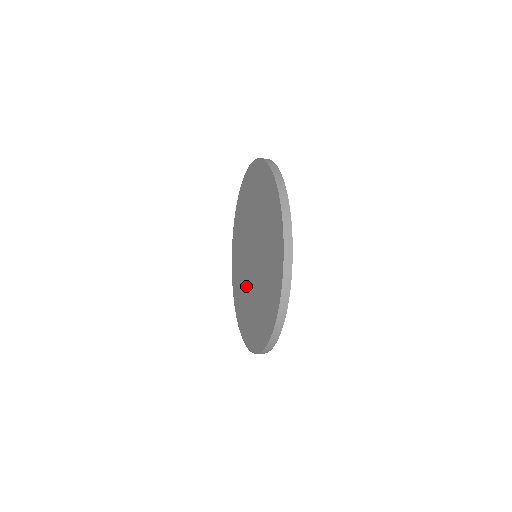
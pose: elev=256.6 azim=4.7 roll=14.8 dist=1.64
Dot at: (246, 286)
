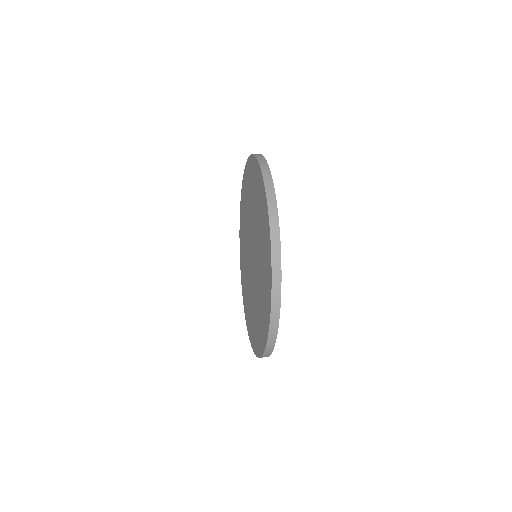
Dot at: (255, 295)
